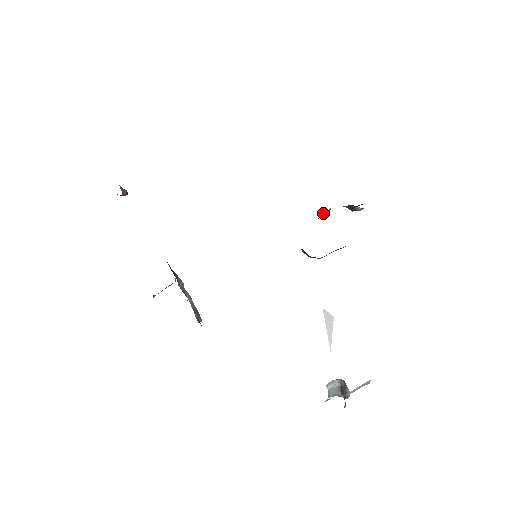
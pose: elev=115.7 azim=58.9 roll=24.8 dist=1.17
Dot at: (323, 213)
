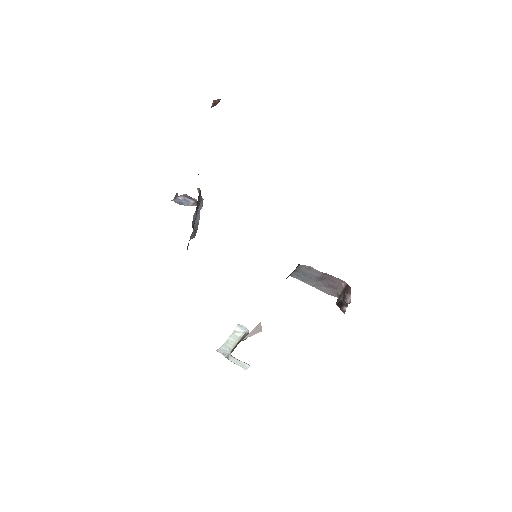
Dot at: (322, 282)
